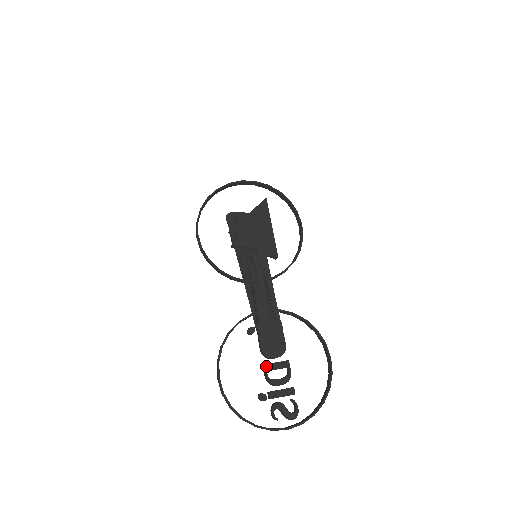
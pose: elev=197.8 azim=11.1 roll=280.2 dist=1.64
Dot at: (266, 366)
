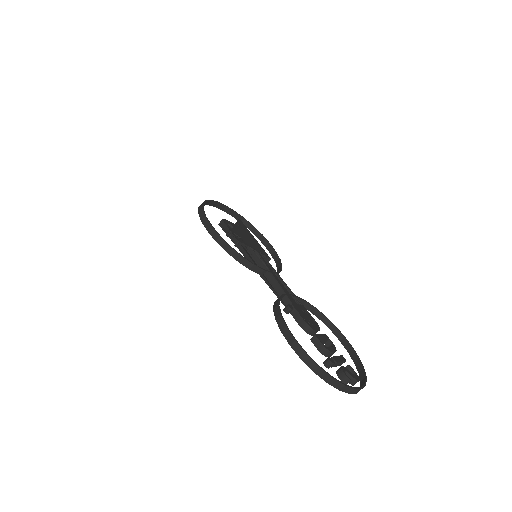
Dot at: (317, 336)
